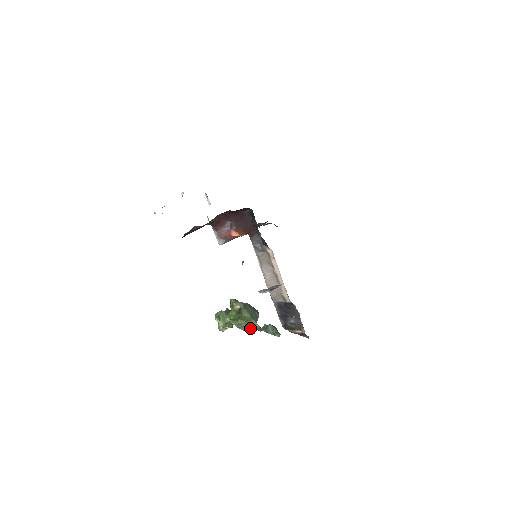
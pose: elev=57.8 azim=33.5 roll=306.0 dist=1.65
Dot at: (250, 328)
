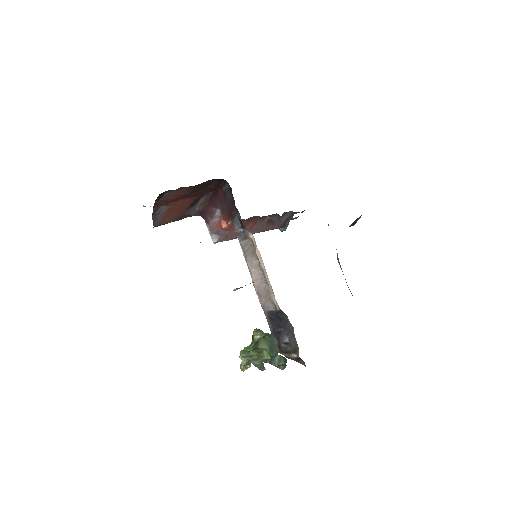
Dot at: (261, 362)
